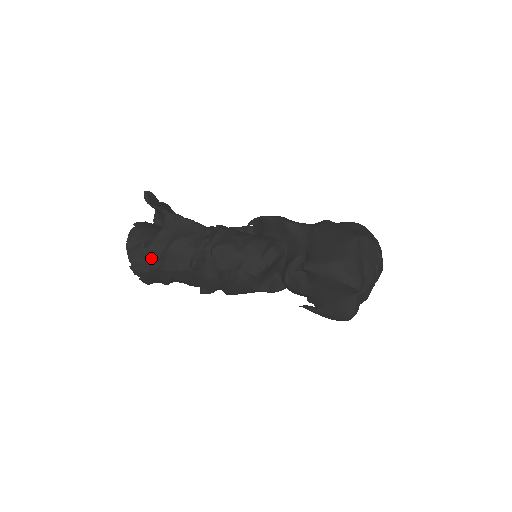
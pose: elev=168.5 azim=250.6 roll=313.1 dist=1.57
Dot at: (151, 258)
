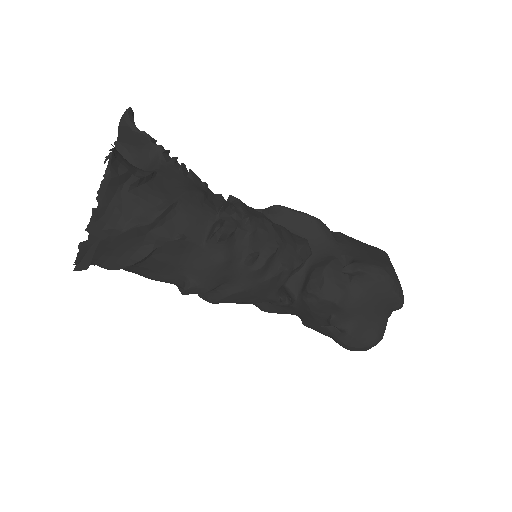
Dot at: (139, 206)
